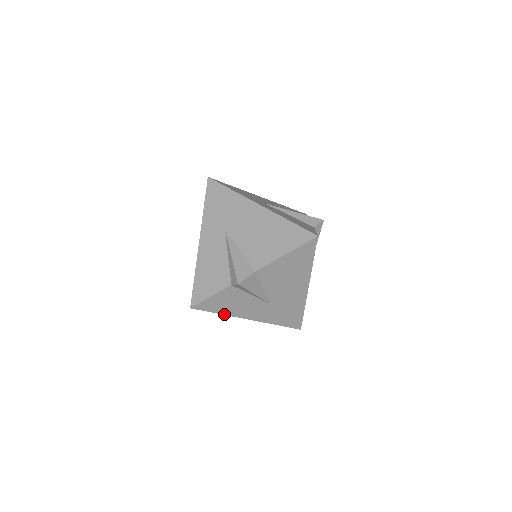
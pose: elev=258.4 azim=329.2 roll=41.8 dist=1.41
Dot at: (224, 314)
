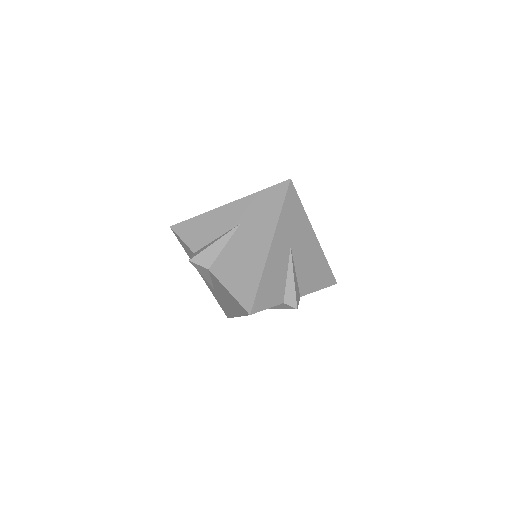
Dot at: (188, 254)
